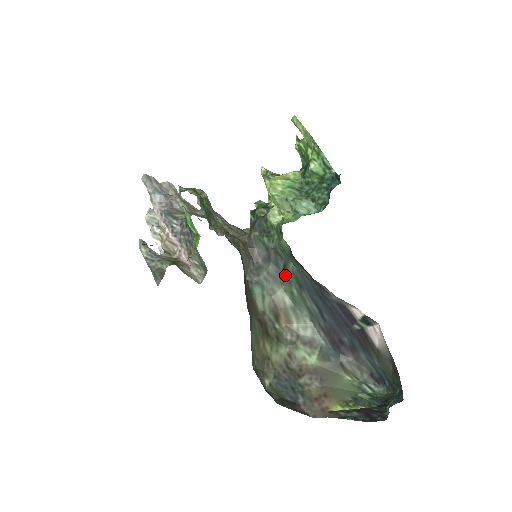
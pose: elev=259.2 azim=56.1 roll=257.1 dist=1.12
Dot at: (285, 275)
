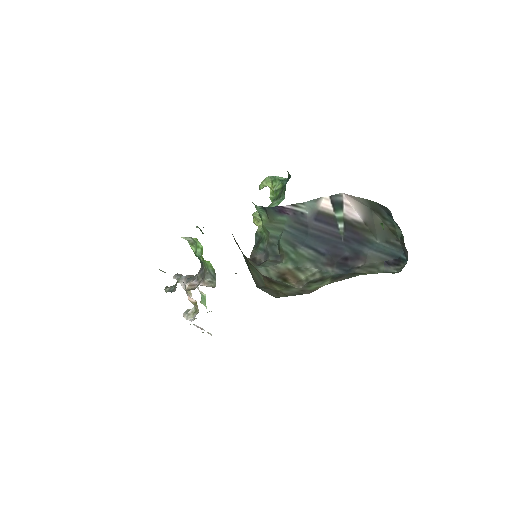
Dot at: (282, 252)
